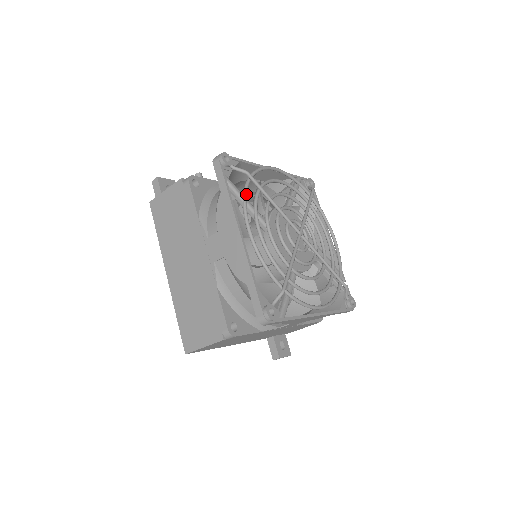
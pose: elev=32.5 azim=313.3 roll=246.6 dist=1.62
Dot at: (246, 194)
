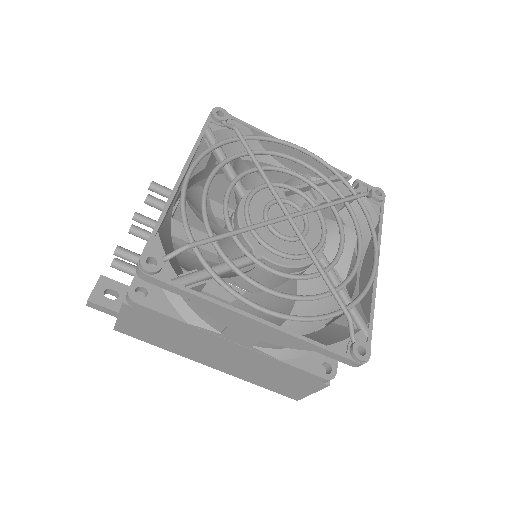
Dot at: (215, 274)
